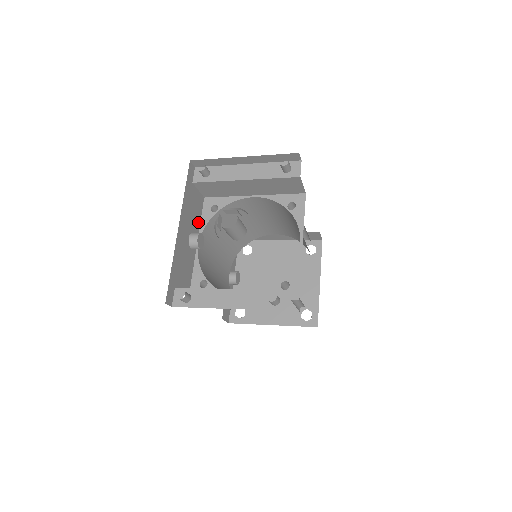
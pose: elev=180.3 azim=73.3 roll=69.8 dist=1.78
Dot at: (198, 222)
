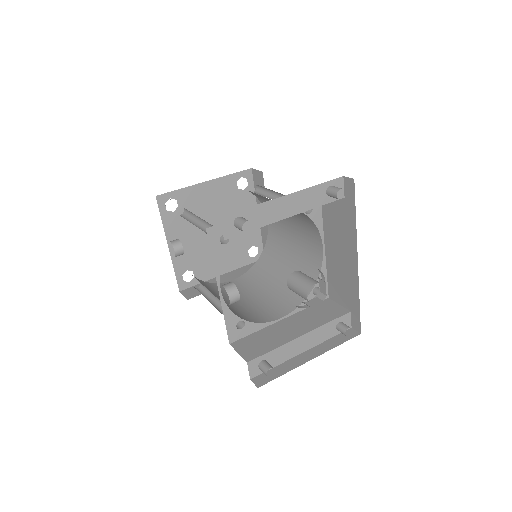
Dot at: occluded
